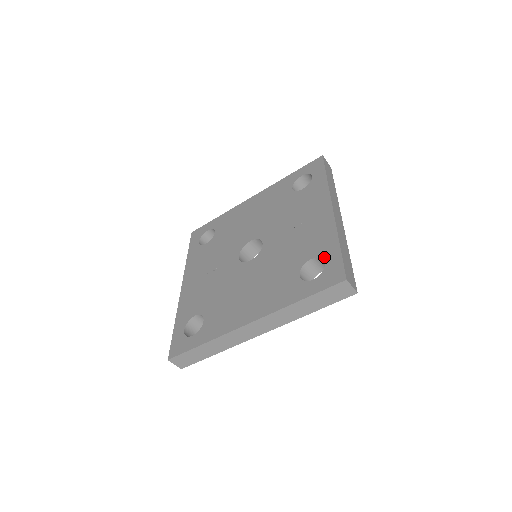
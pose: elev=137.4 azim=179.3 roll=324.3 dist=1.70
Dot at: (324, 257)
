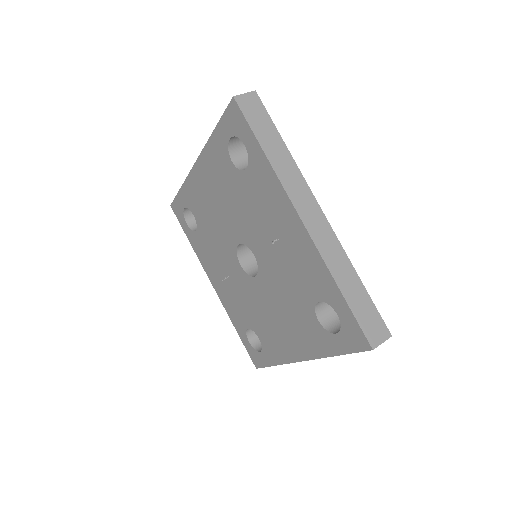
Dot at: (332, 306)
